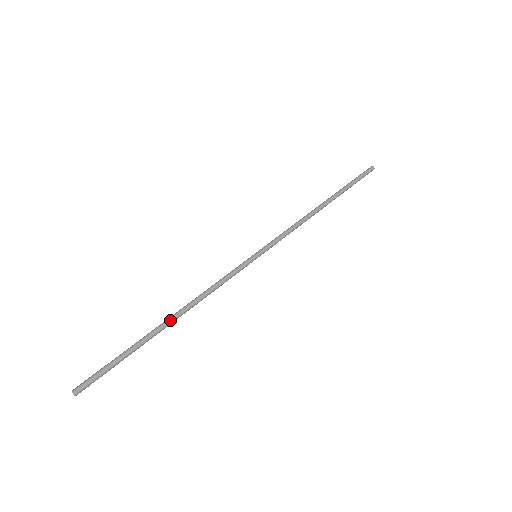
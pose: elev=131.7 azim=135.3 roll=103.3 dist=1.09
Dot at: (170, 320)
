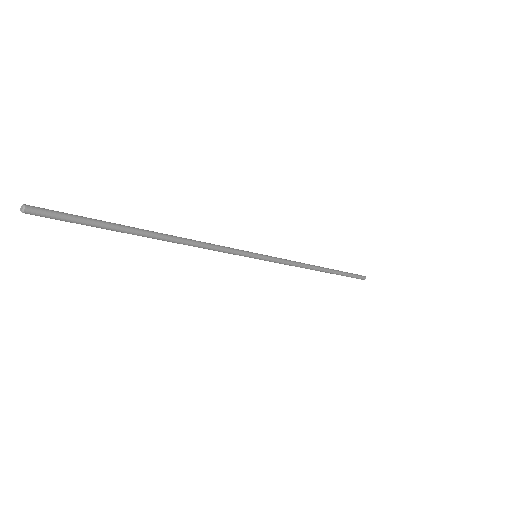
Dot at: (158, 233)
